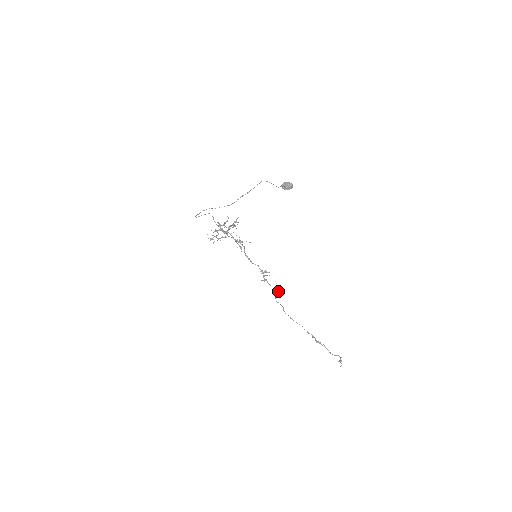
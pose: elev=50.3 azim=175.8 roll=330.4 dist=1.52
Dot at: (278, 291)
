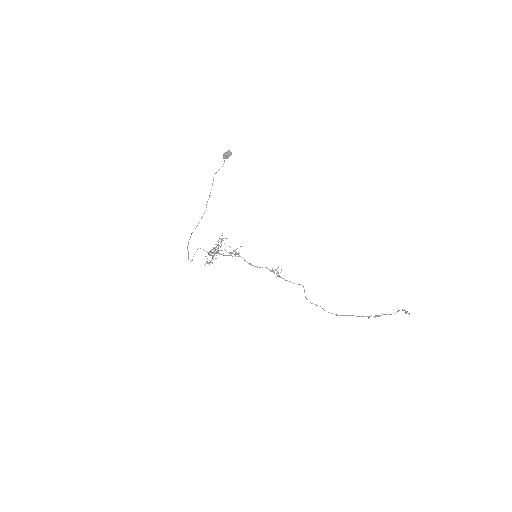
Dot at: occluded
